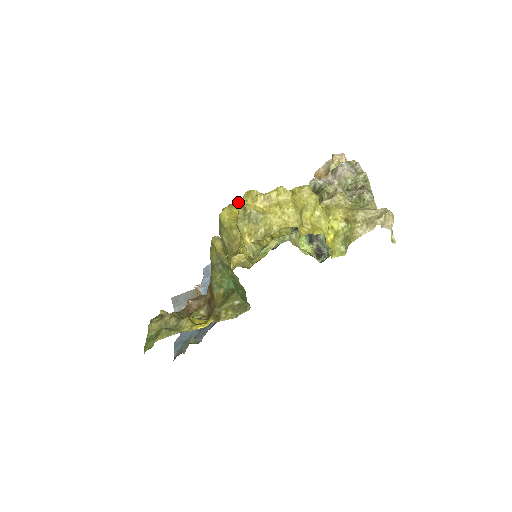
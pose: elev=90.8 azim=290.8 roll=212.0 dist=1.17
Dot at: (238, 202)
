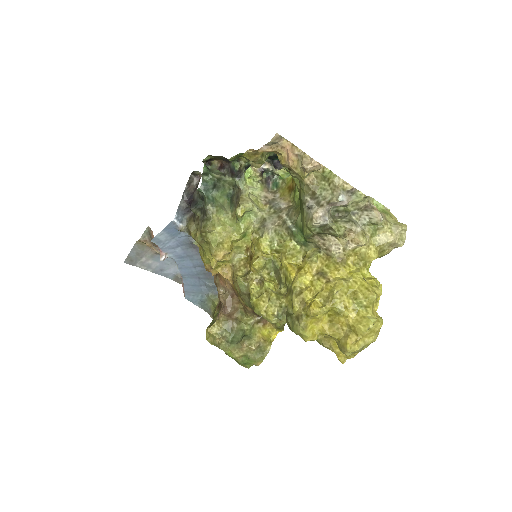
Dot at: (306, 319)
